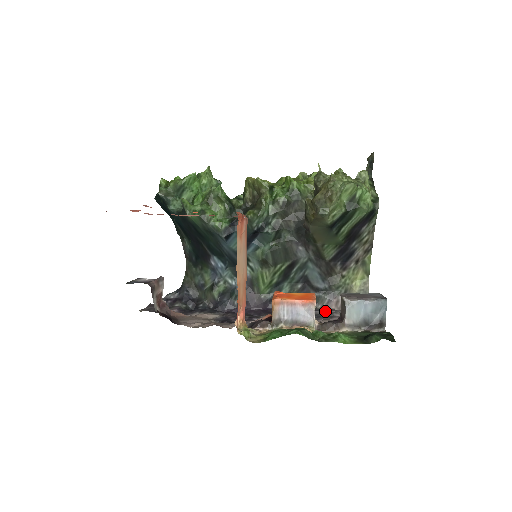
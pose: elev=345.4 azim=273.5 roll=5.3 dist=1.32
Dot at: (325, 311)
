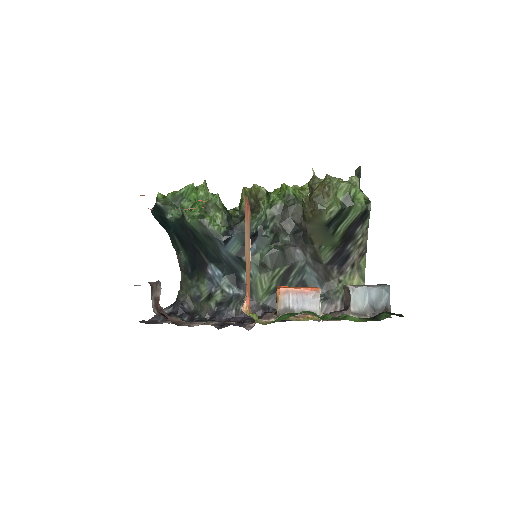
Dot at: occluded
